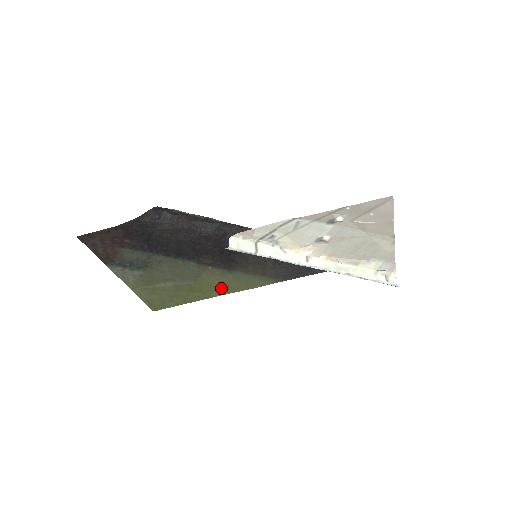
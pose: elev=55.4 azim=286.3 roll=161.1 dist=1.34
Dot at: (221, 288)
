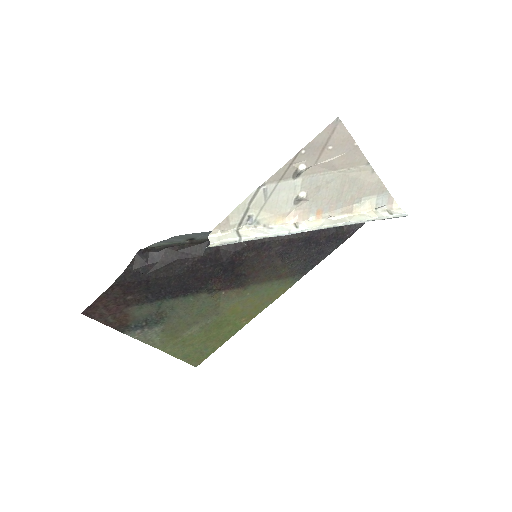
Dot at: (247, 311)
